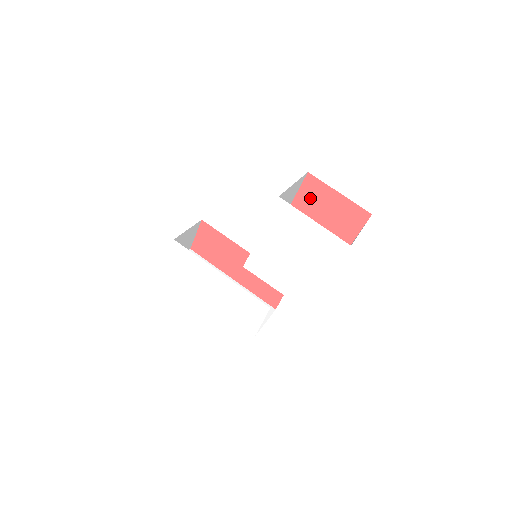
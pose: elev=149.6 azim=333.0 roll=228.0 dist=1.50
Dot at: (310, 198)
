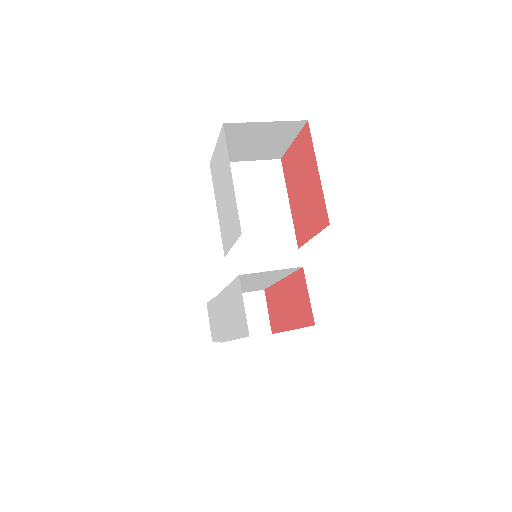
Dot at: (290, 175)
